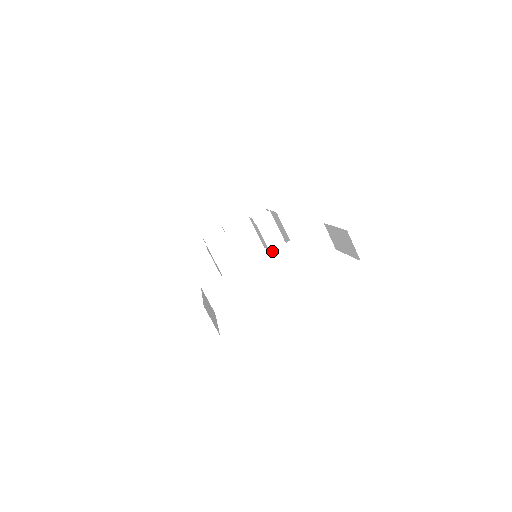
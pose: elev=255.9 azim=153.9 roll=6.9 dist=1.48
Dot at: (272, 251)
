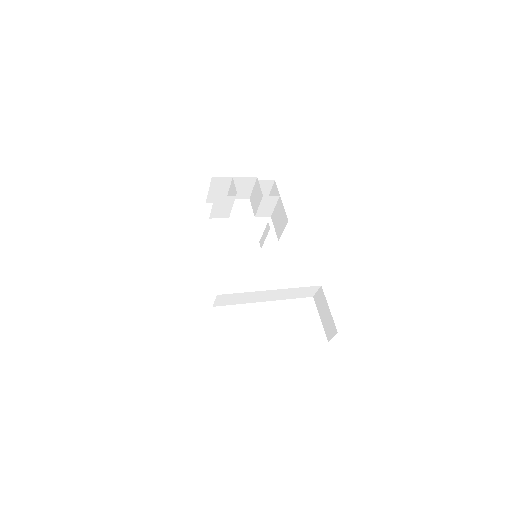
Dot at: (278, 290)
